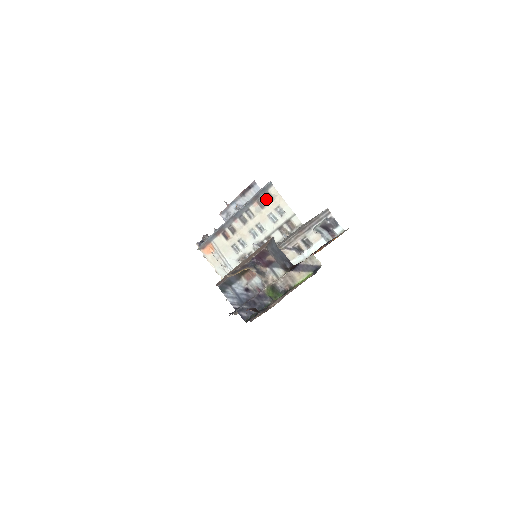
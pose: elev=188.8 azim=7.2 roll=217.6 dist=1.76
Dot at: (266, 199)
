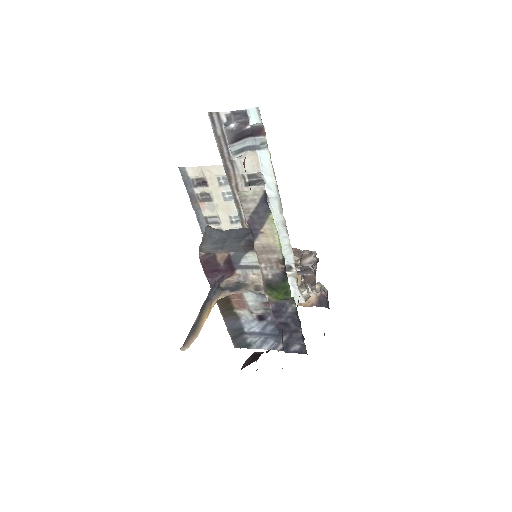
Dot at: (201, 188)
